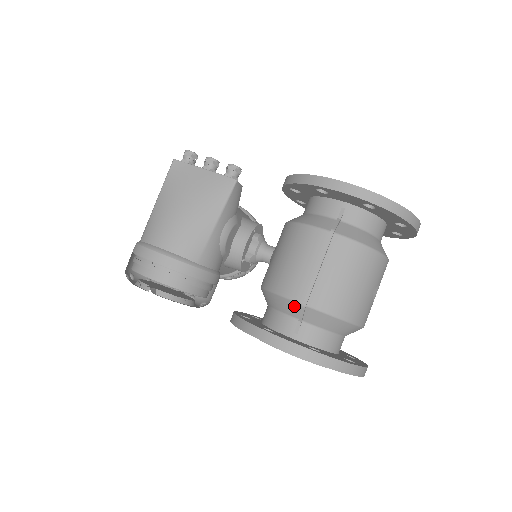
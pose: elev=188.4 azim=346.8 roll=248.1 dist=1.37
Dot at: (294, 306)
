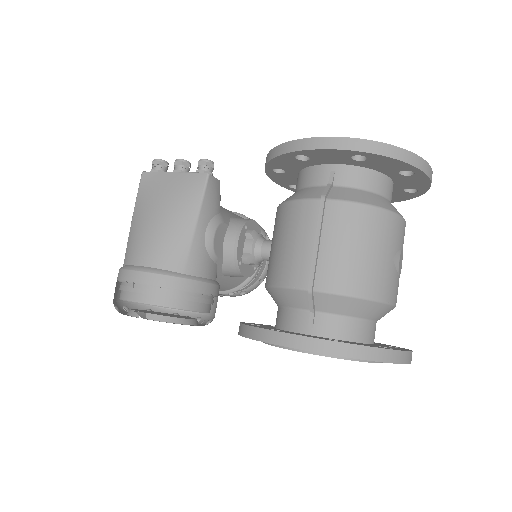
Dot at: (300, 295)
